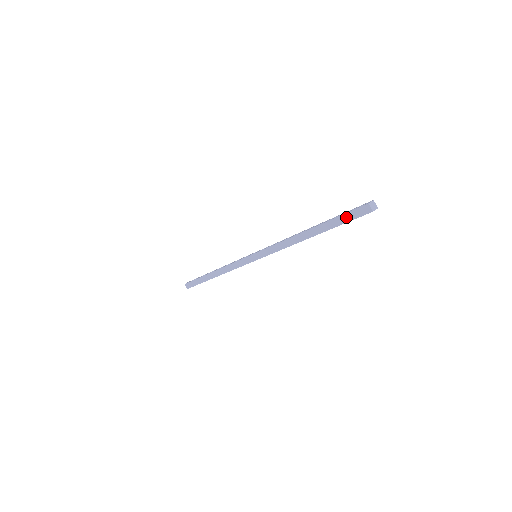
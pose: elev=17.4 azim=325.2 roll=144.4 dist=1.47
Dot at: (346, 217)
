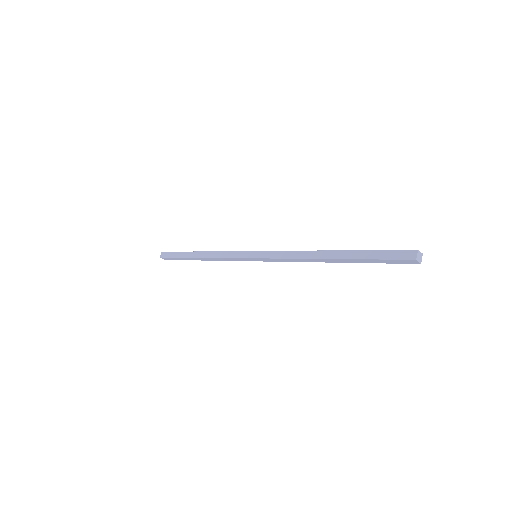
Dot at: (383, 253)
